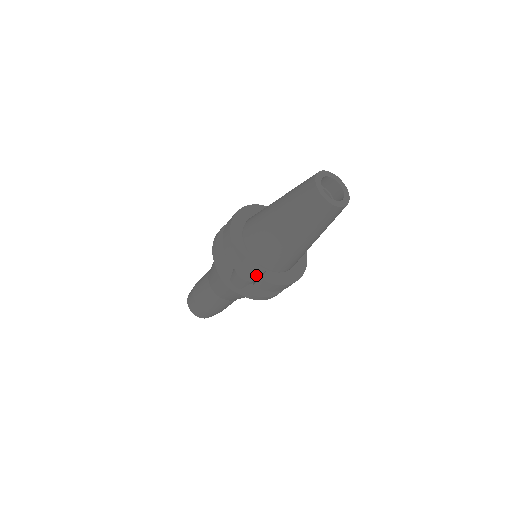
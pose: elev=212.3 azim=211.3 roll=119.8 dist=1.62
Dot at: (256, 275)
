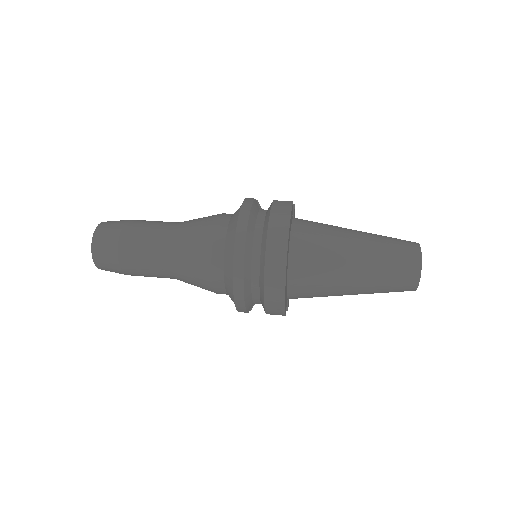
Dot at: occluded
